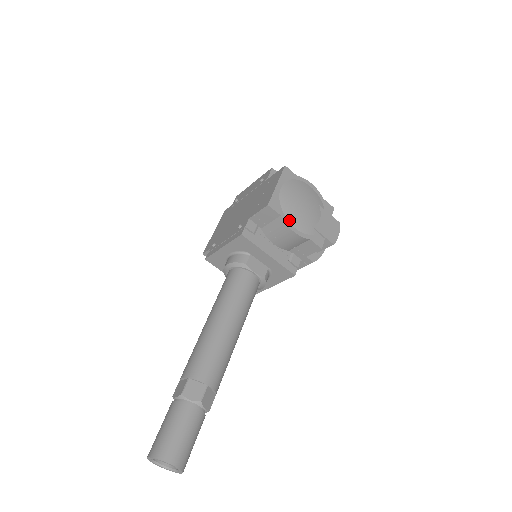
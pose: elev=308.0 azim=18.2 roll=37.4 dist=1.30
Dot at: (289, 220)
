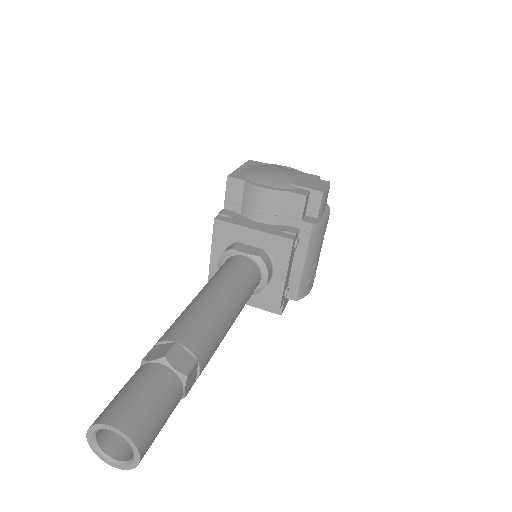
Dot at: (256, 182)
